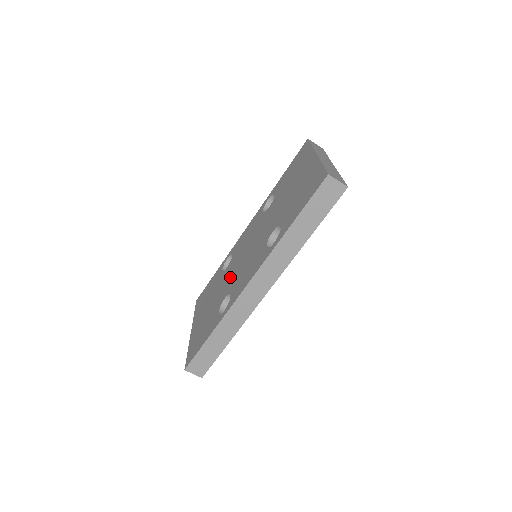
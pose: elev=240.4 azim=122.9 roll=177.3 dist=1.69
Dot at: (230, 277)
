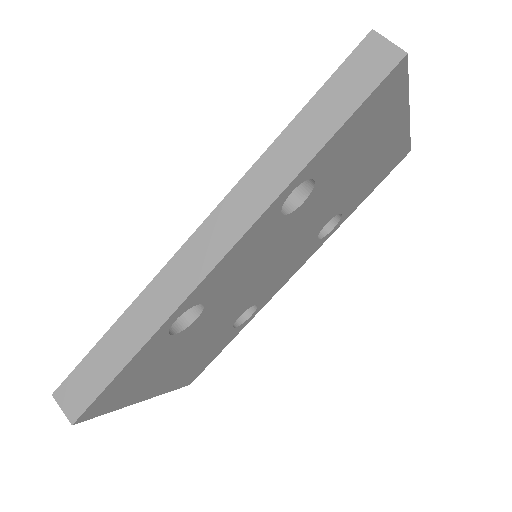
Dot at: occluded
